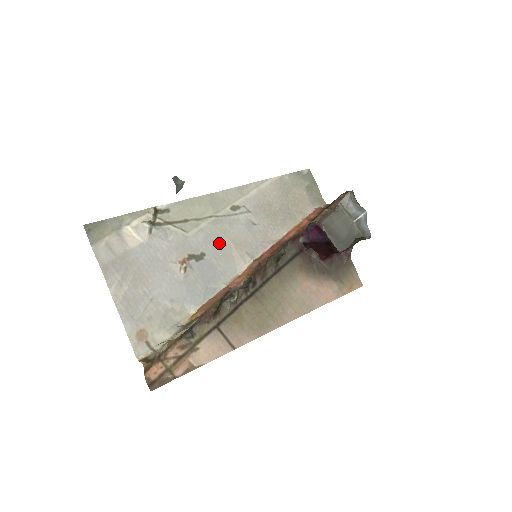
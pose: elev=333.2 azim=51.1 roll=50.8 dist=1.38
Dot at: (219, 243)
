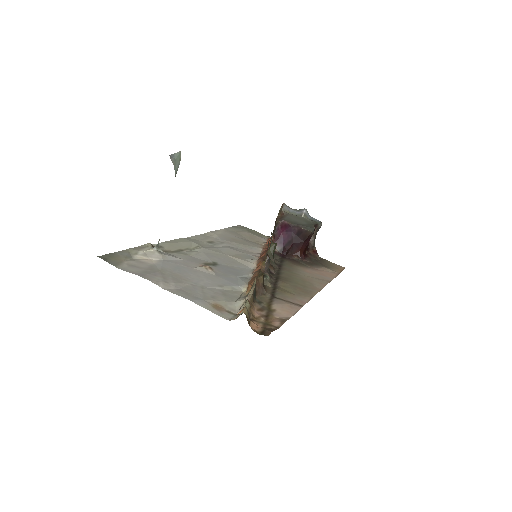
Dot at: (220, 257)
